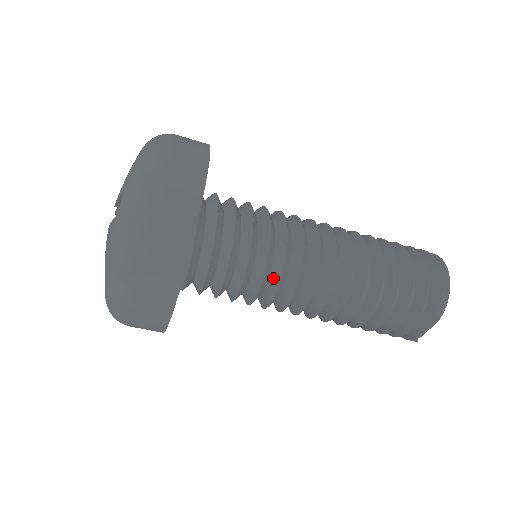
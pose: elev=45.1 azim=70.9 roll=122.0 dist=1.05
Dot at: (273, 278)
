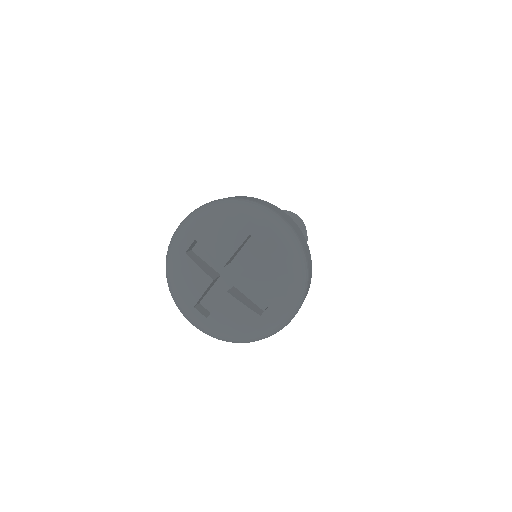
Dot at: occluded
